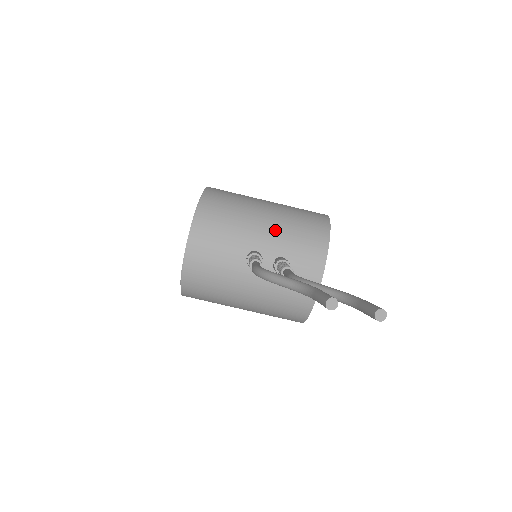
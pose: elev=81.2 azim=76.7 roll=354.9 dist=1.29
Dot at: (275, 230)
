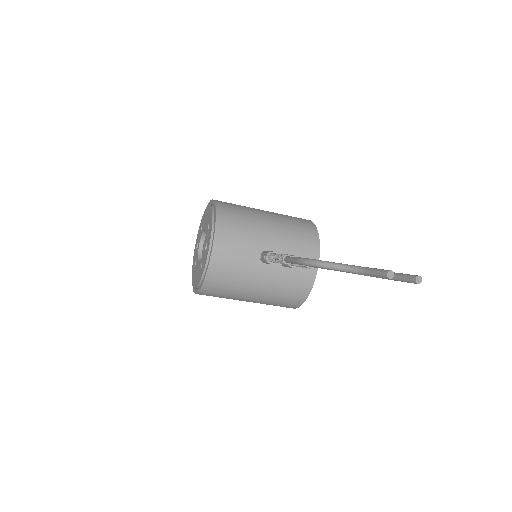
Dot at: (279, 233)
